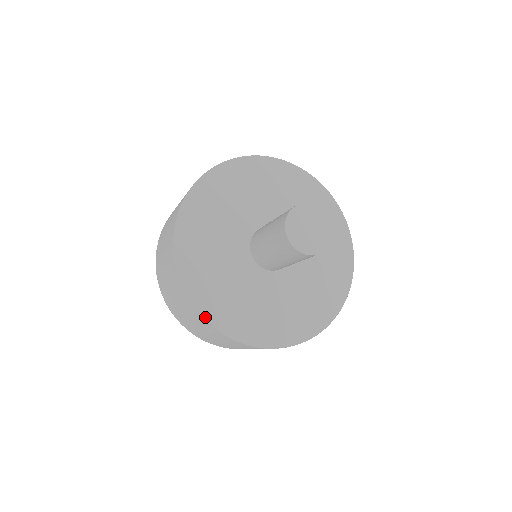
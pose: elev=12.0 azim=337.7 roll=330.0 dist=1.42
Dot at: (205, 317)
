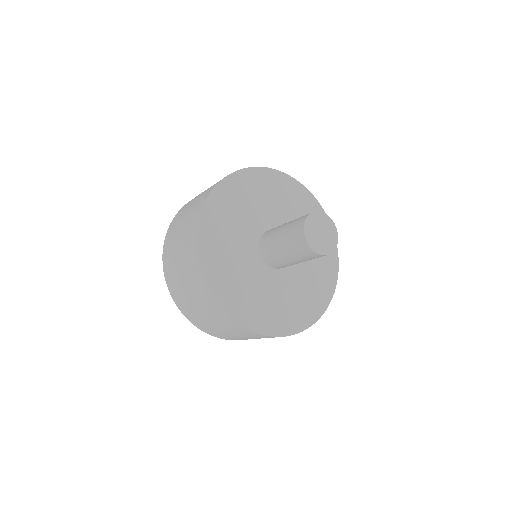
Dot at: (204, 273)
